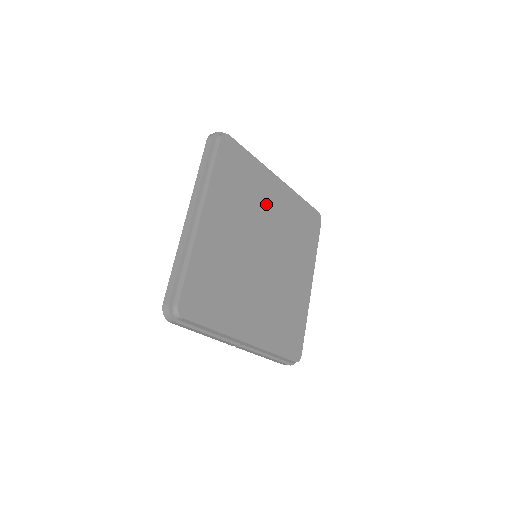
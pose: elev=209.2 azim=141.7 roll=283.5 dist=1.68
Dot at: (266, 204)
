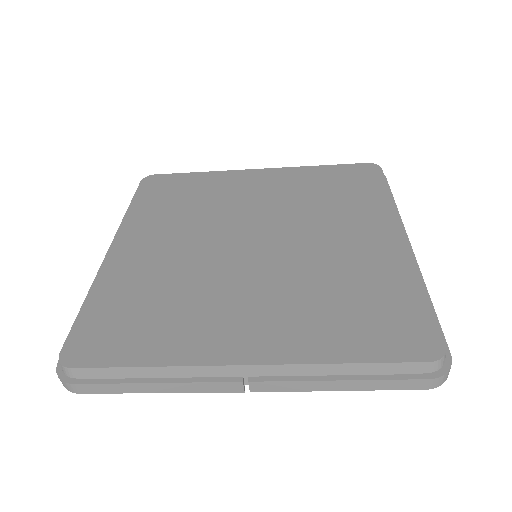
Dot at: (240, 197)
